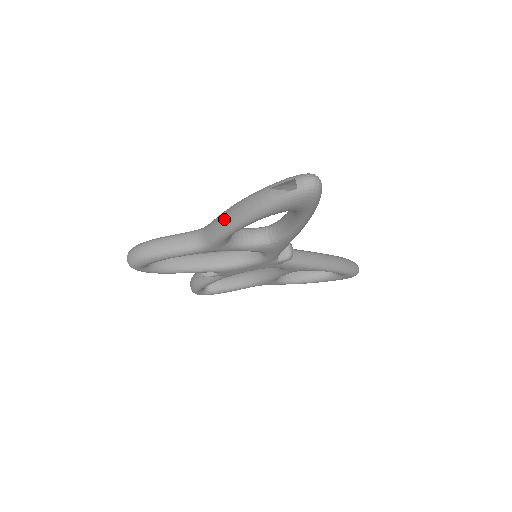
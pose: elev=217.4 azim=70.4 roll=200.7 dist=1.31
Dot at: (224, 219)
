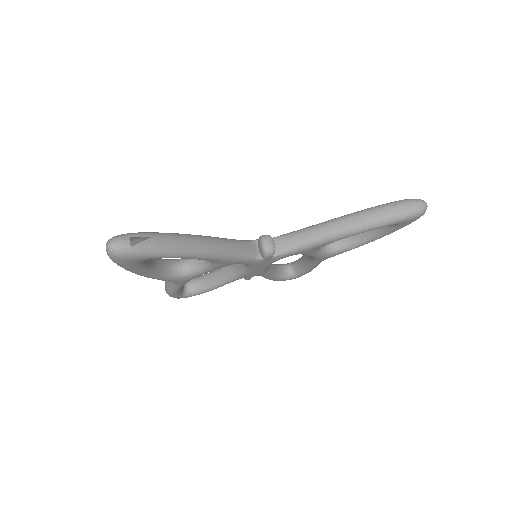
Dot at: occluded
